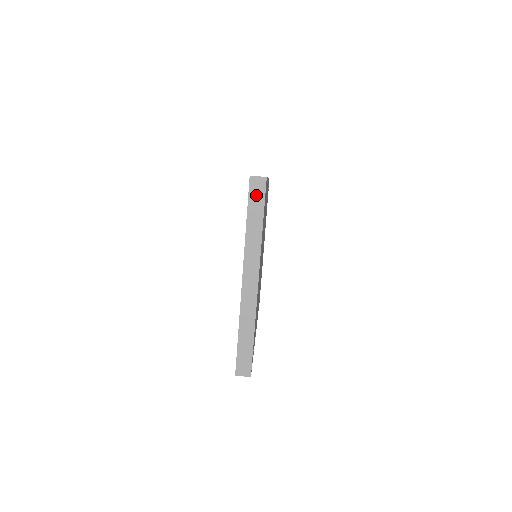
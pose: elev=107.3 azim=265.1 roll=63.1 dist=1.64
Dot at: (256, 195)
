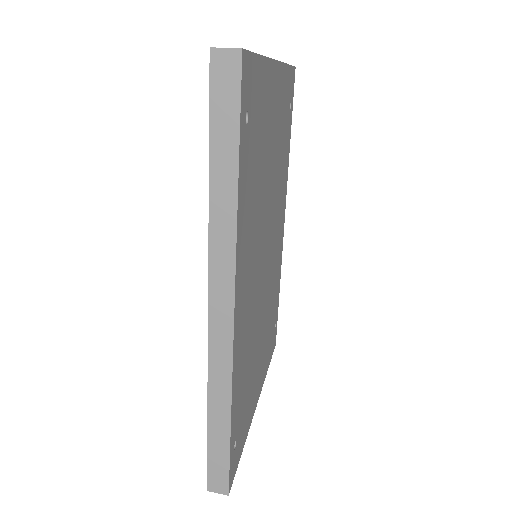
Dot at: occluded
